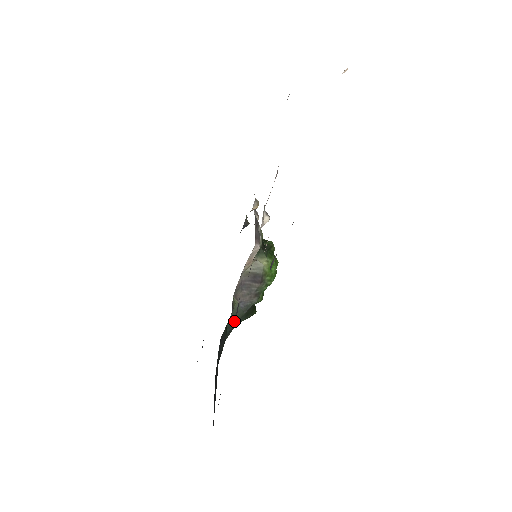
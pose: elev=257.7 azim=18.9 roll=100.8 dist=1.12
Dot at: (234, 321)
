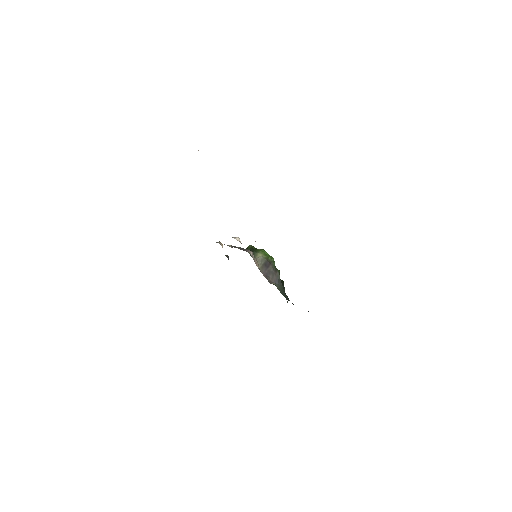
Dot at: (284, 293)
